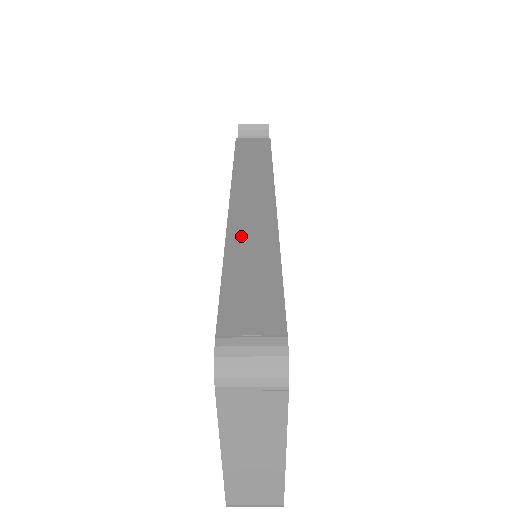
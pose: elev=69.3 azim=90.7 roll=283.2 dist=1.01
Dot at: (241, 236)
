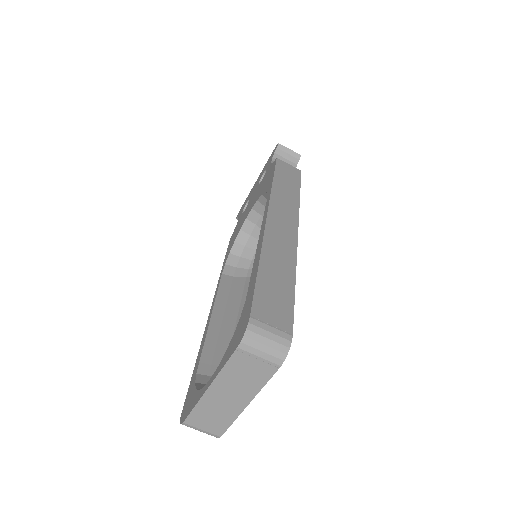
Dot at: (272, 249)
